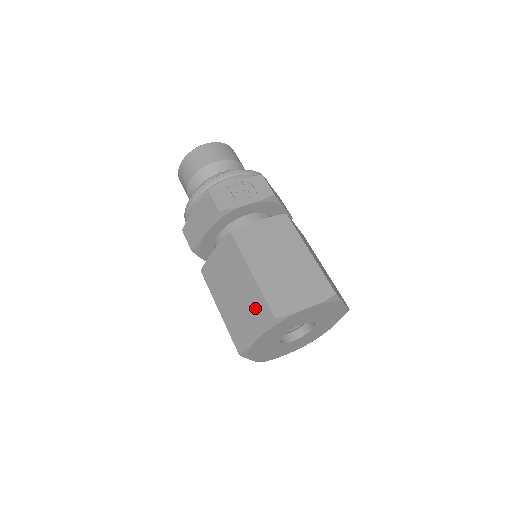
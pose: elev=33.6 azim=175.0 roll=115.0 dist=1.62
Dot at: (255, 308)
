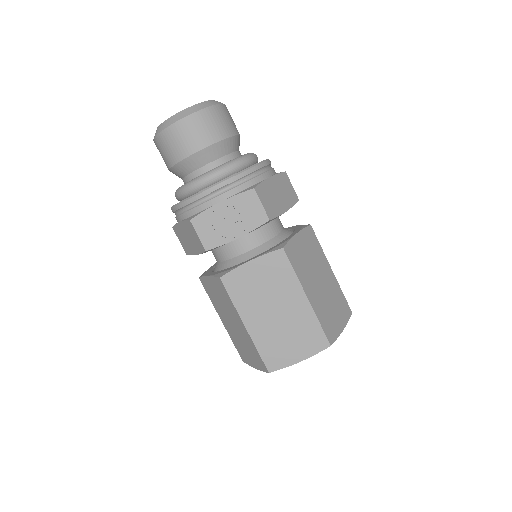
Dot at: (251, 351)
